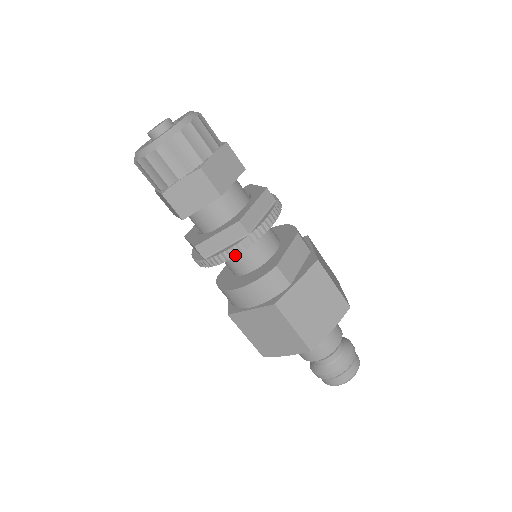
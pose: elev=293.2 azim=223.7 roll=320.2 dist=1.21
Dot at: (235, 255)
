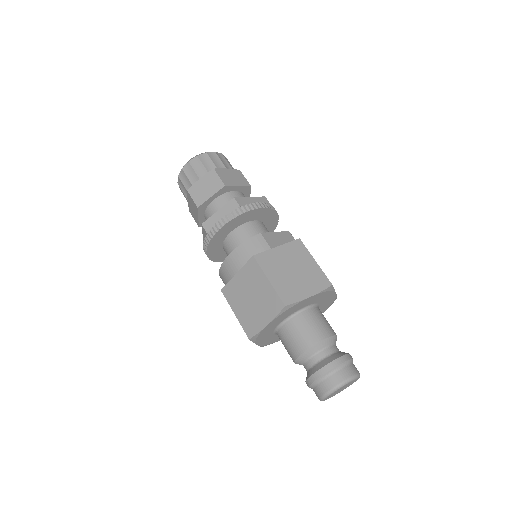
Dot at: (228, 222)
